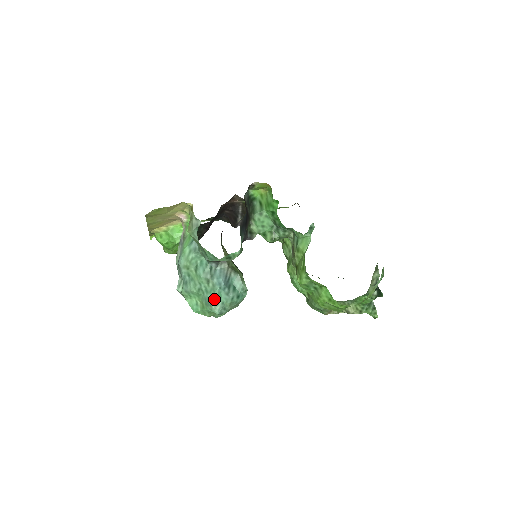
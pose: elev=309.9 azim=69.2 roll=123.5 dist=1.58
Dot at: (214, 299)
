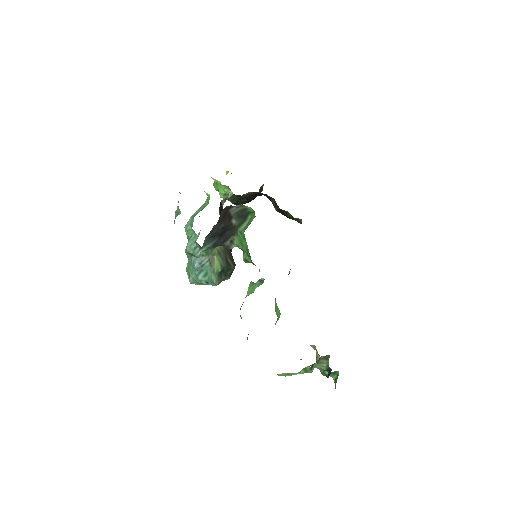
Dot at: (188, 271)
